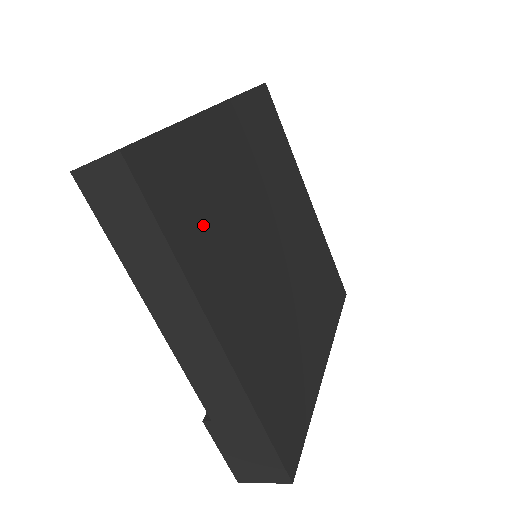
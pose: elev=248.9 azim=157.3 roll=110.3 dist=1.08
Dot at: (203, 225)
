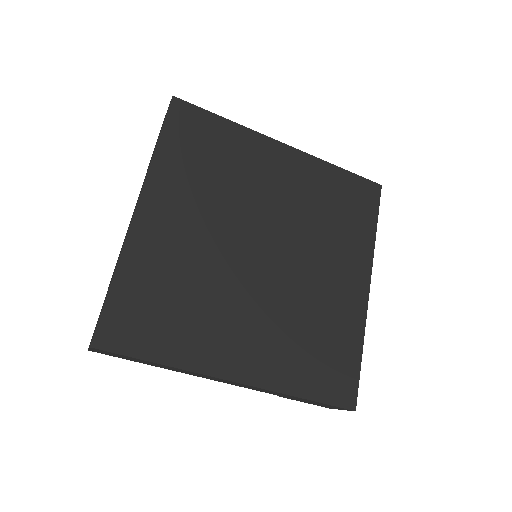
Dot at: (178, 319)
